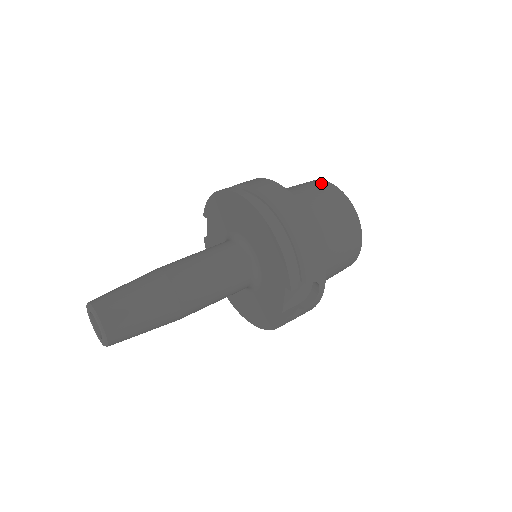
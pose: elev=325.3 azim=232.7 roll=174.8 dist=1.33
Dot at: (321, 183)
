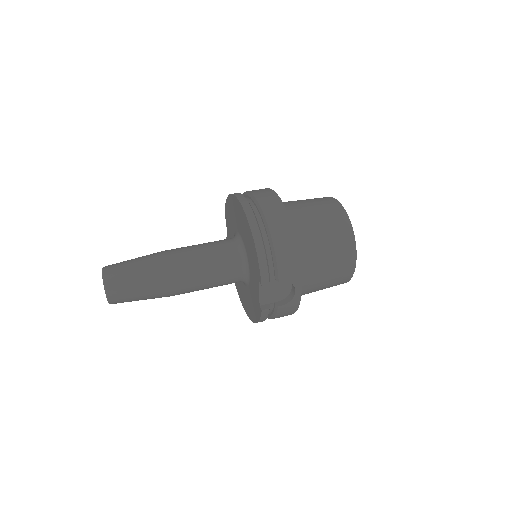
Dot at: (328, 199)
